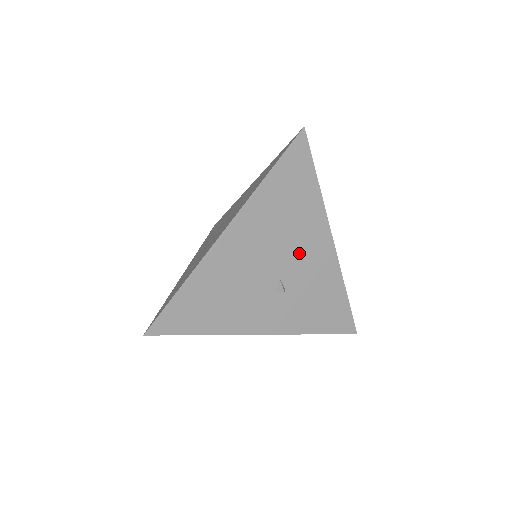
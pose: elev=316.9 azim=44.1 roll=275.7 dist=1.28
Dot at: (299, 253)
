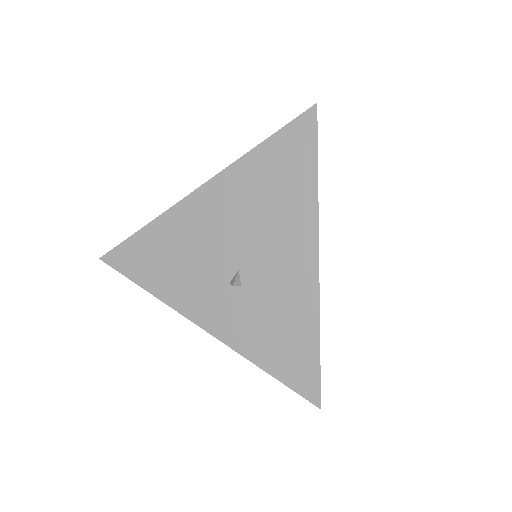
Dot at: (270, 251)
